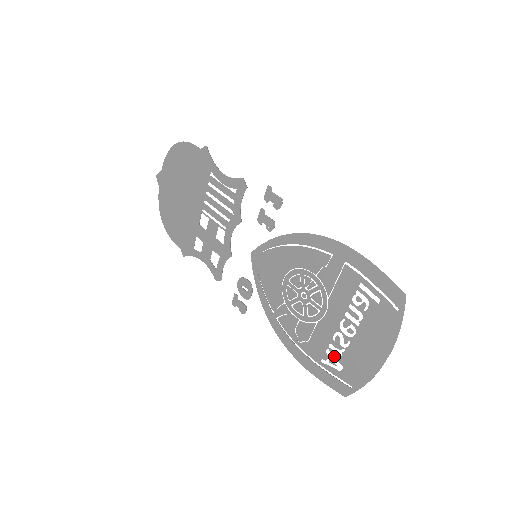
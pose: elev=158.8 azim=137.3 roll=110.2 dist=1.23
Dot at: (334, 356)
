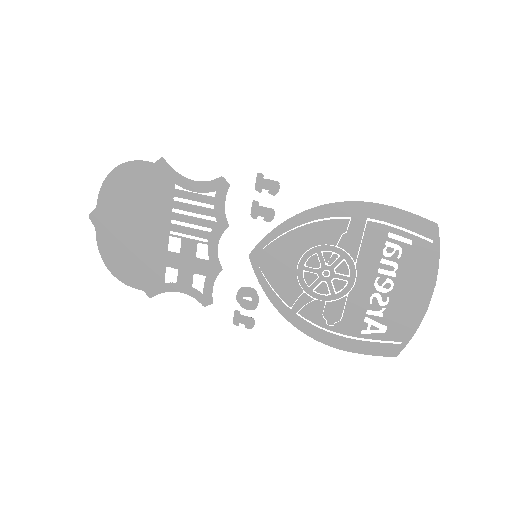
Dot at: (375, 320)
